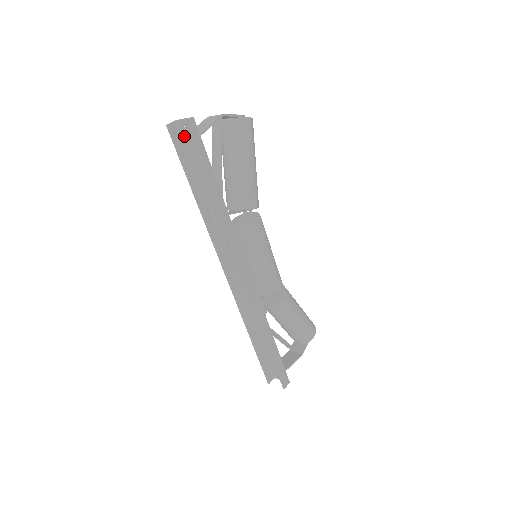
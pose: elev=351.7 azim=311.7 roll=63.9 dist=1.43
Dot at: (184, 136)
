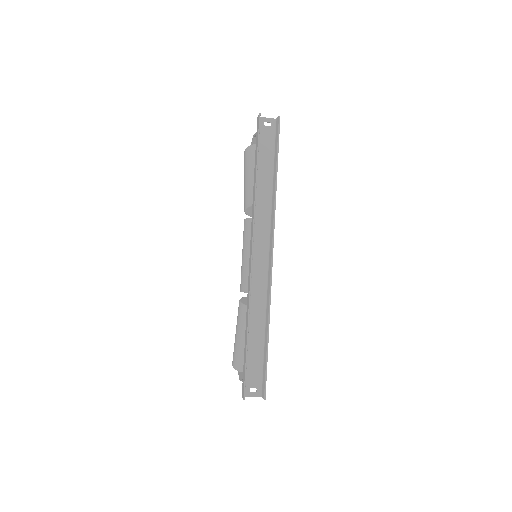
Dot at: (261, 129)
